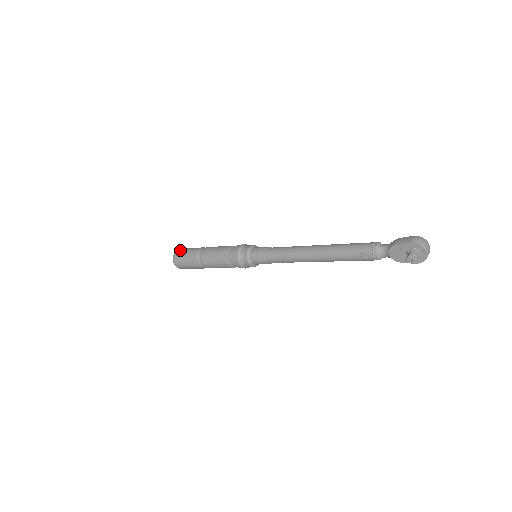
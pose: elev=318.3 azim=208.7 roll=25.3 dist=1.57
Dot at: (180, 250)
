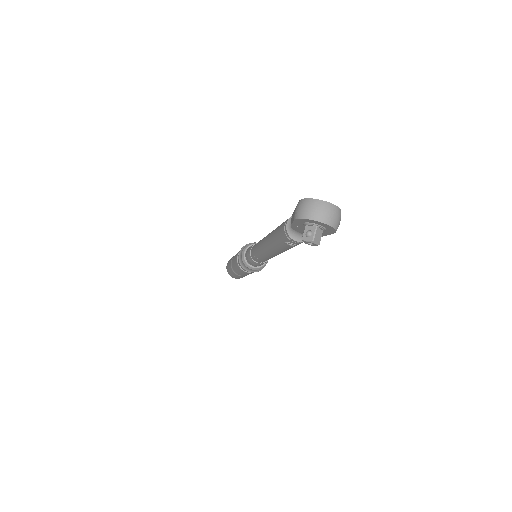
Dot at: (227, 264)
